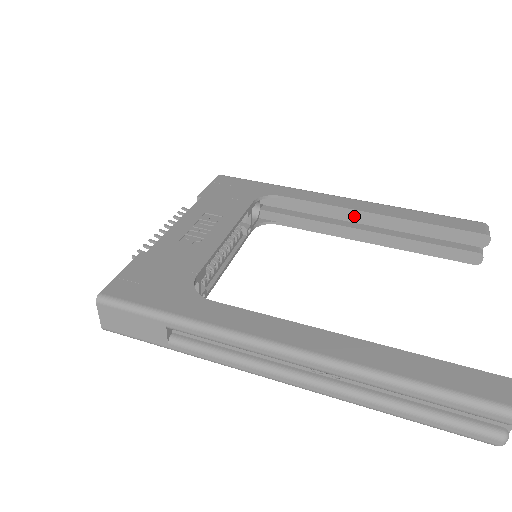
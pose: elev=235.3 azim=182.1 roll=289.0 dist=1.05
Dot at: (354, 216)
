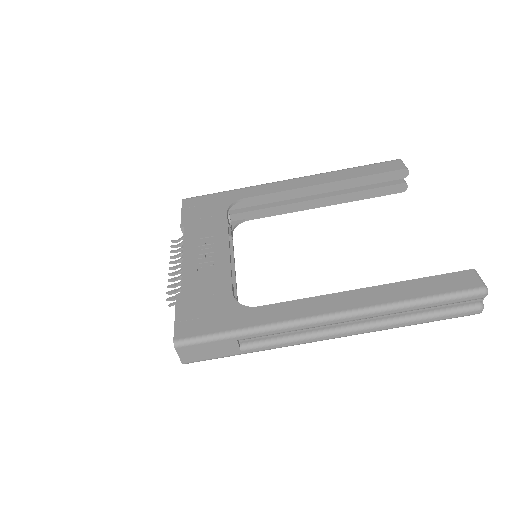
Dot at: (306, 192)
